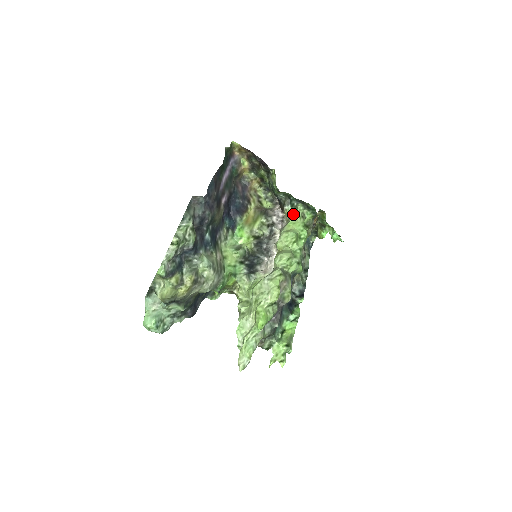
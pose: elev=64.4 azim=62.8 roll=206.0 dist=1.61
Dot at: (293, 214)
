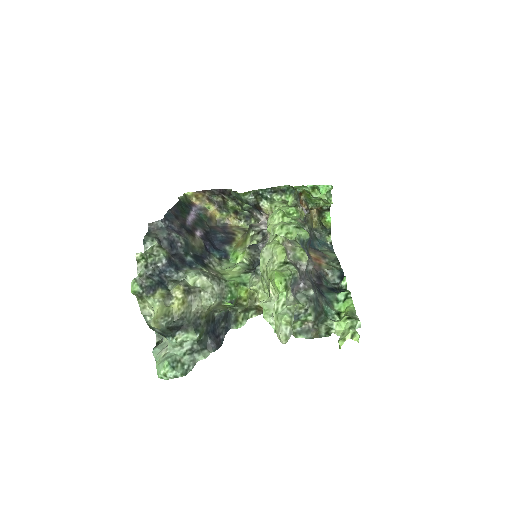
Dot at: (272, 205)
